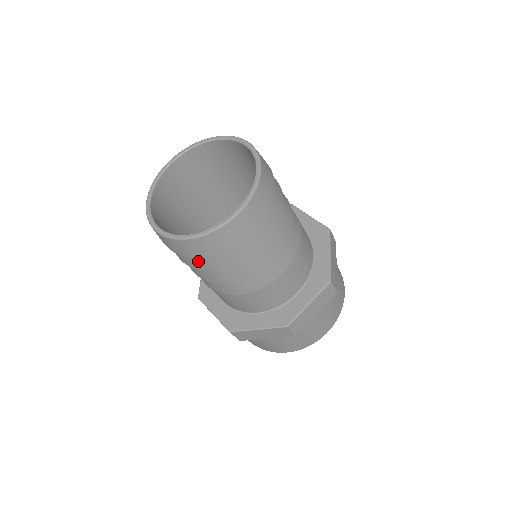
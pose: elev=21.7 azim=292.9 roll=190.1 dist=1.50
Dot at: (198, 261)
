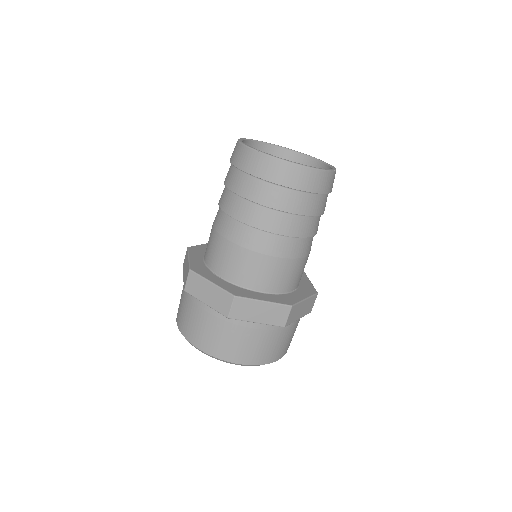
Dot at: (278, 195)
